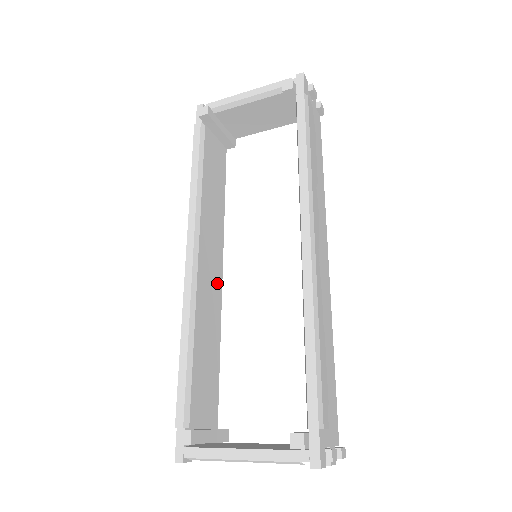
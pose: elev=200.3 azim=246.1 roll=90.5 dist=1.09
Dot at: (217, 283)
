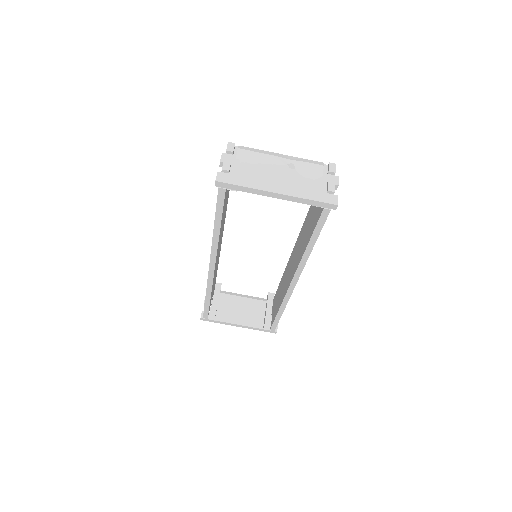
Dot at: occluded
